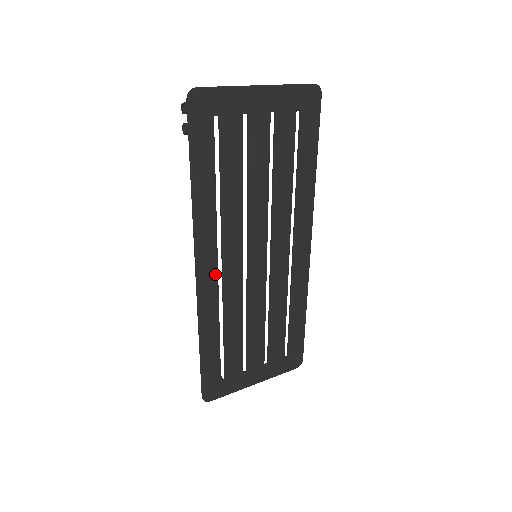
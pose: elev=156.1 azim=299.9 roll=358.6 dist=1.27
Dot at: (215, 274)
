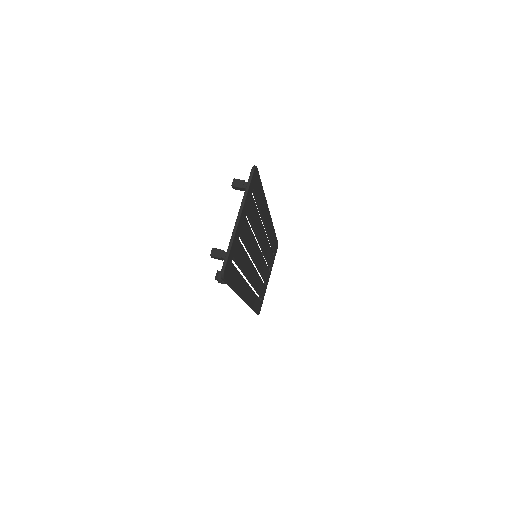
Dot at: (250, 289)
